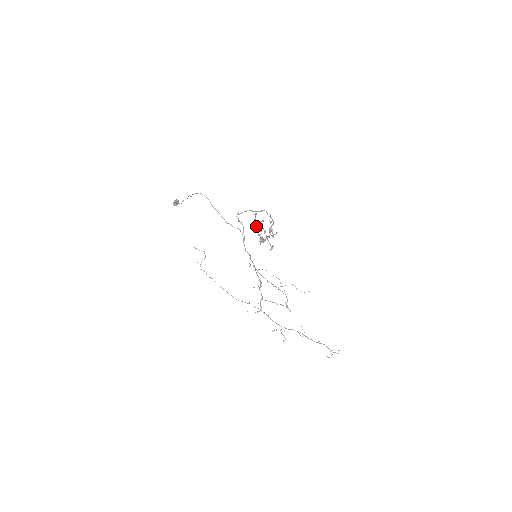
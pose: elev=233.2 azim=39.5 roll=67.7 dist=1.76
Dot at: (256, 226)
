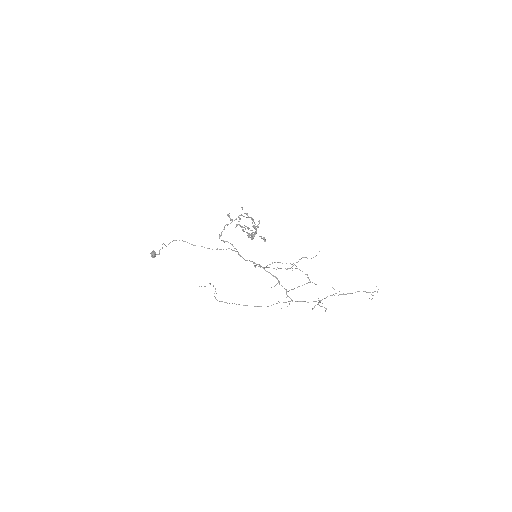
Dot at: (236, 225)
